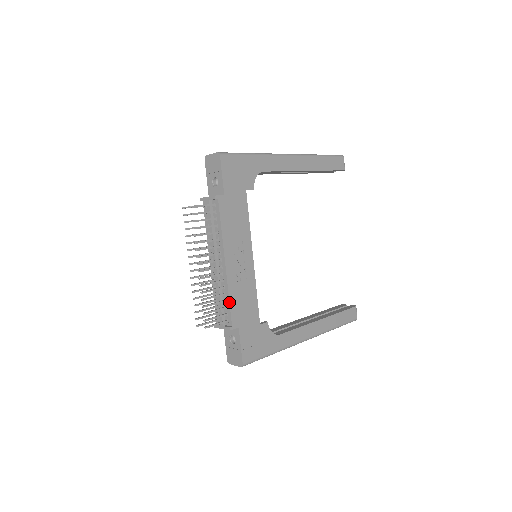
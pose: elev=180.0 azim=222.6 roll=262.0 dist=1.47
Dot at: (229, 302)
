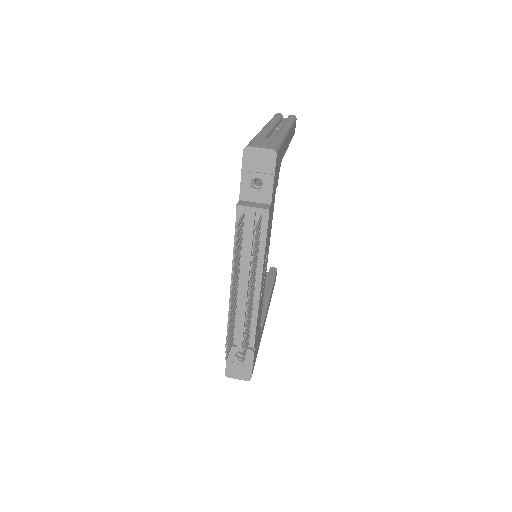
Dot at: (256, 324)
